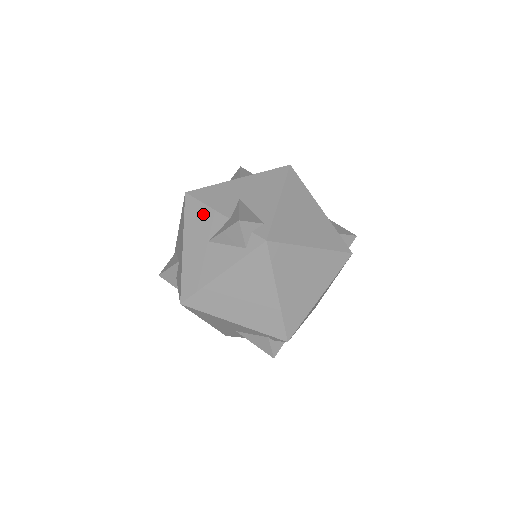
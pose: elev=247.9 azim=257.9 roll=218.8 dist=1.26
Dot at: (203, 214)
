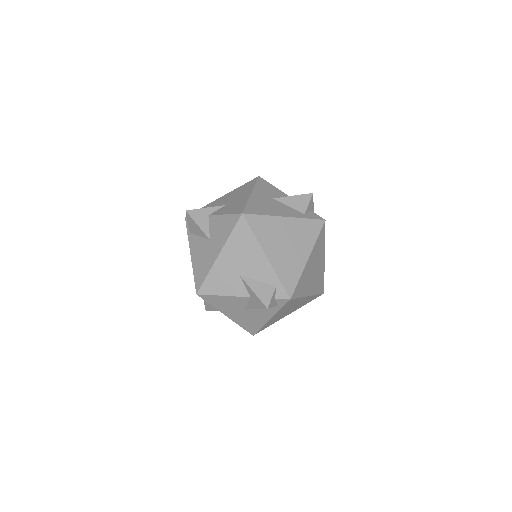
Dot at: (225, 300)
